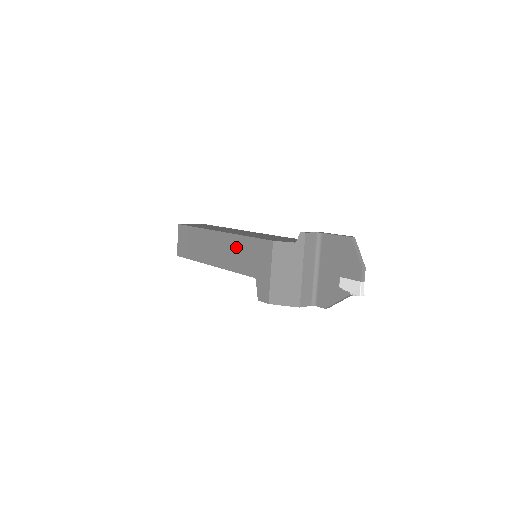
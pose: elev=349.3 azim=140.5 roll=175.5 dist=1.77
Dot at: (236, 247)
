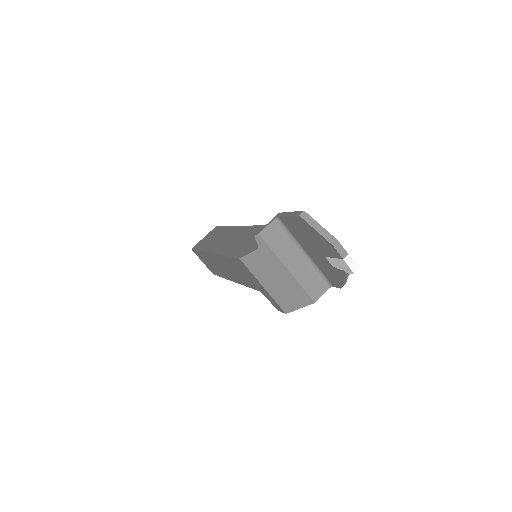
Dot at: (229, 266)
